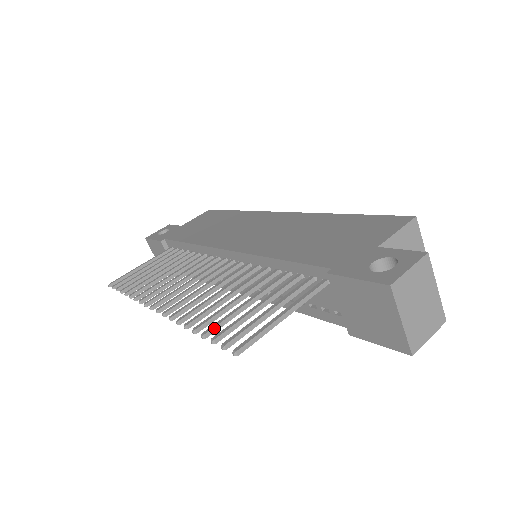
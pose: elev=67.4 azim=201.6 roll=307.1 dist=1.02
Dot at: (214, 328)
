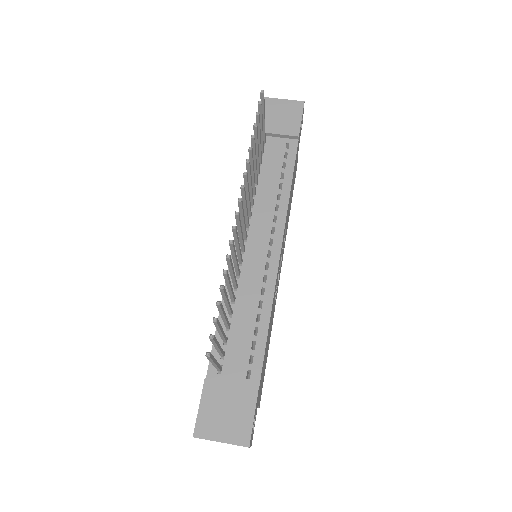
Dot at: (255, 129)
